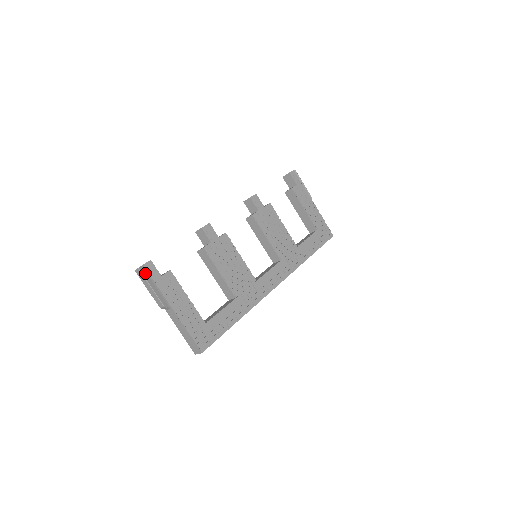
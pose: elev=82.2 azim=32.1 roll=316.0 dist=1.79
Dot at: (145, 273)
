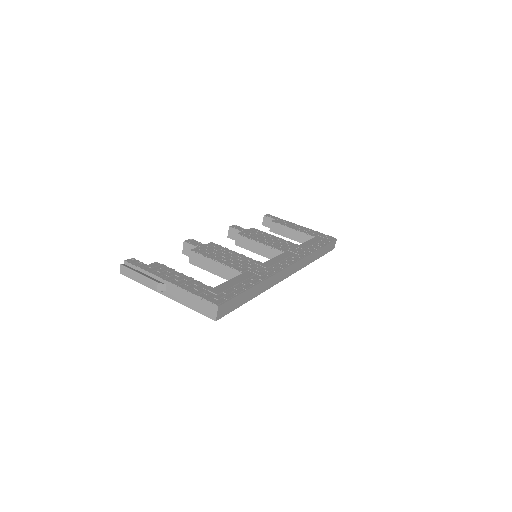
Dot at: (129, 267)
